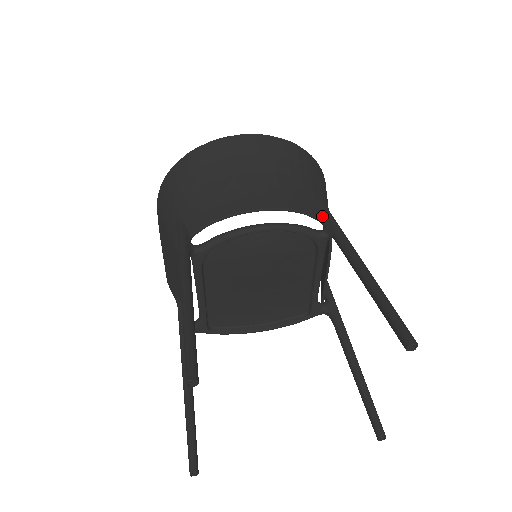
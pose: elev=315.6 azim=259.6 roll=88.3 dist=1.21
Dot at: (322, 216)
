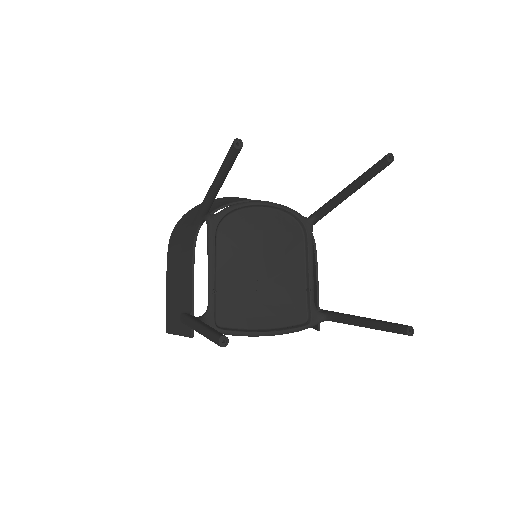
Dot at: occluded
